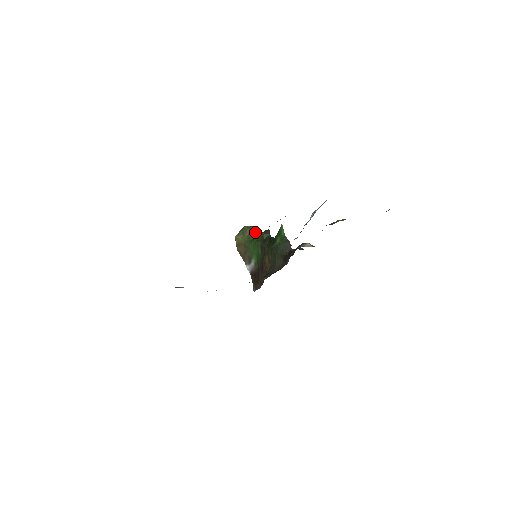
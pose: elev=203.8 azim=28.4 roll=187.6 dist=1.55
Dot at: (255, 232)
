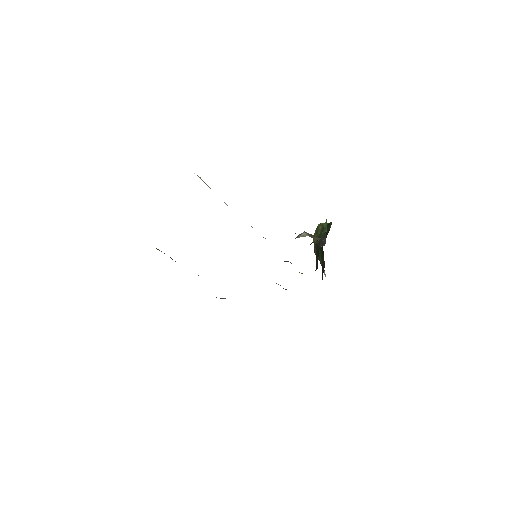
Dot at: occluded
